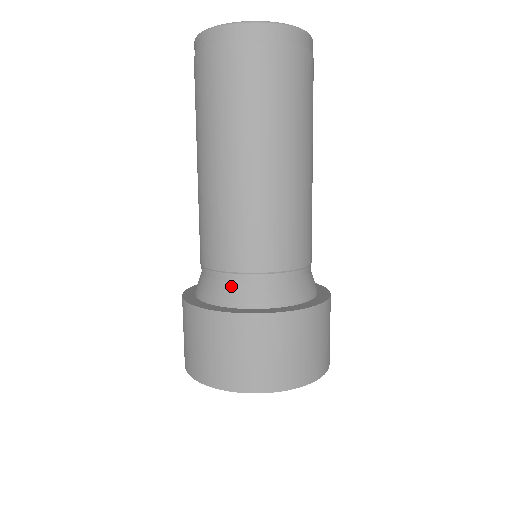
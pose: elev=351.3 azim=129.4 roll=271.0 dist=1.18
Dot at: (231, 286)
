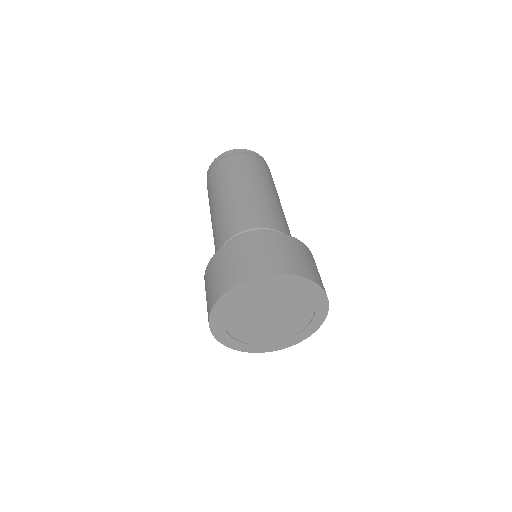
Dot at: occluded
